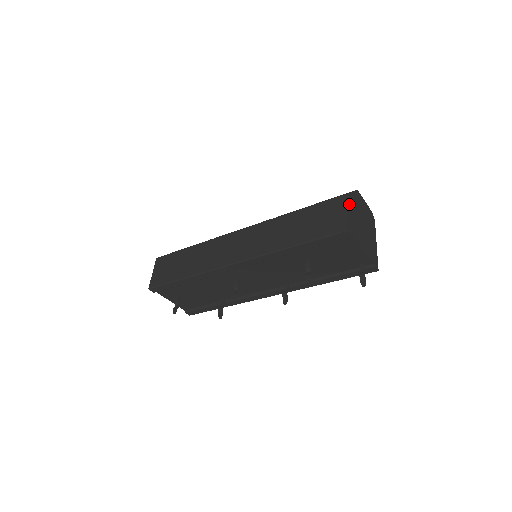
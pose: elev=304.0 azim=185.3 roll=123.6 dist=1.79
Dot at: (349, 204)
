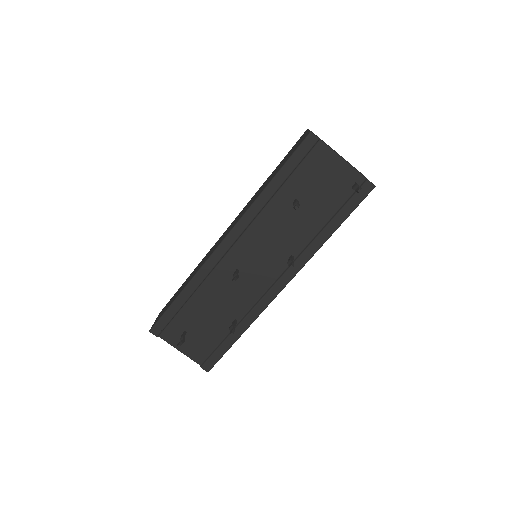
Dot at: occluded
